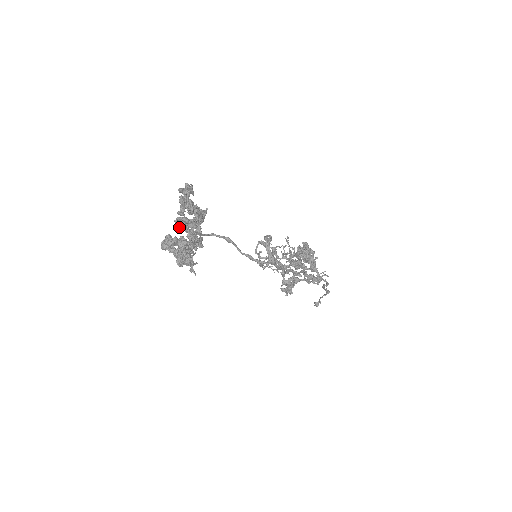
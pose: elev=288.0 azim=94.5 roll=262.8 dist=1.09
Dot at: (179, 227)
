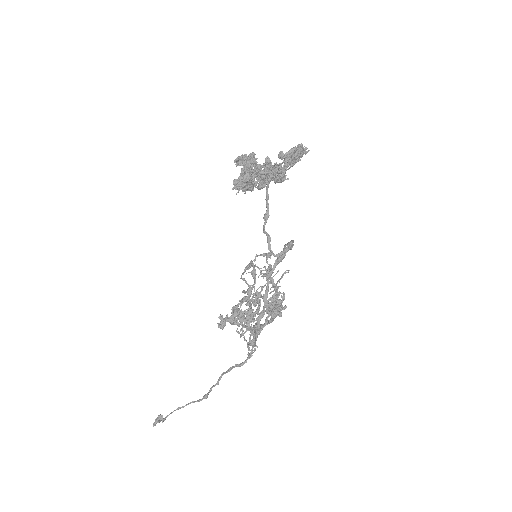
Dot at: occluded
